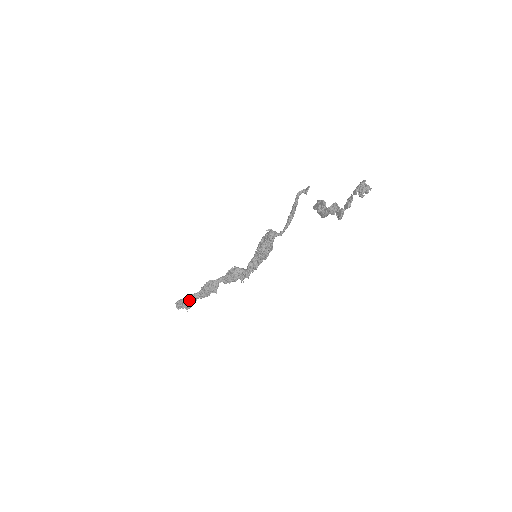
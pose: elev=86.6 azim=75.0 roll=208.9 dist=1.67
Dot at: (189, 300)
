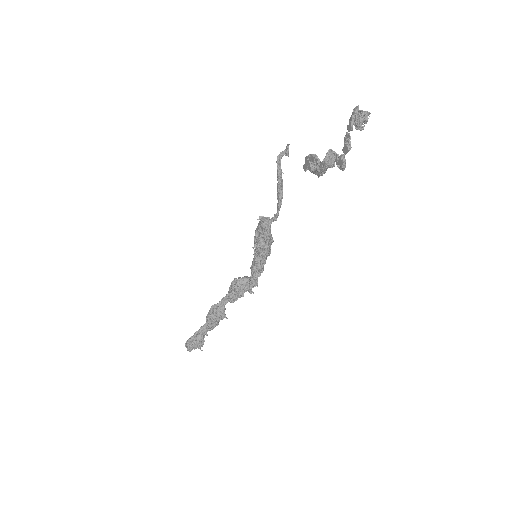
Dot at: (197, 337)
